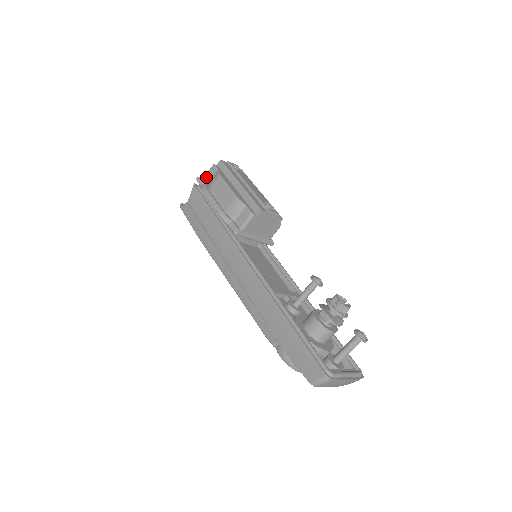
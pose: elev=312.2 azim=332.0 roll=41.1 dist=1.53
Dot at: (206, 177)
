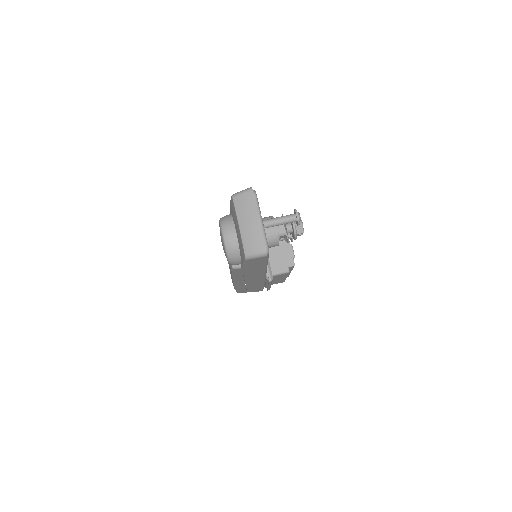
Dot at: occluded
